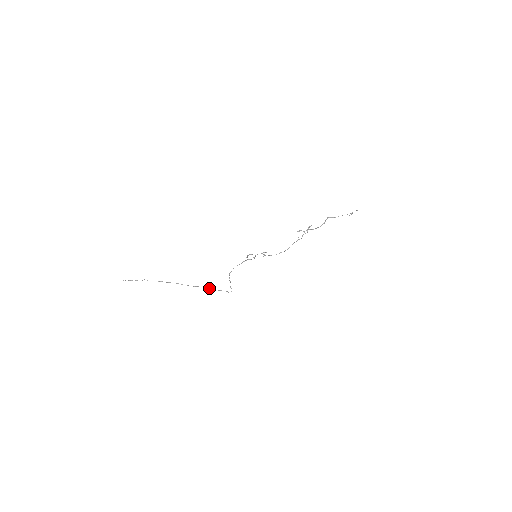
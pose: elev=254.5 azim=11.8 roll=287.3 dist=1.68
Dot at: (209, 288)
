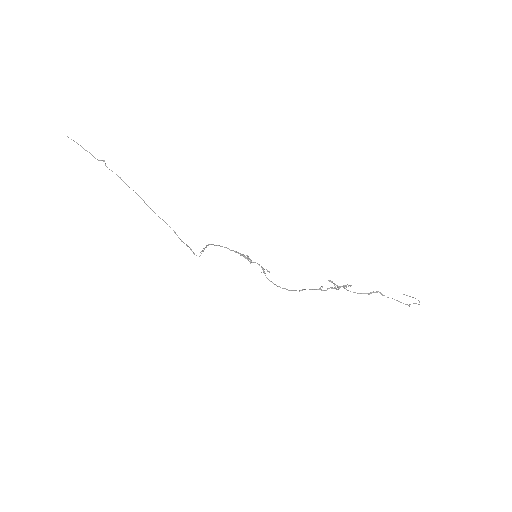
Dot at: (175, 232)
